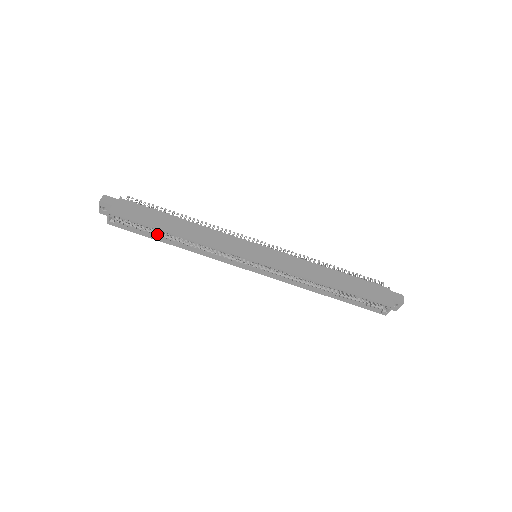
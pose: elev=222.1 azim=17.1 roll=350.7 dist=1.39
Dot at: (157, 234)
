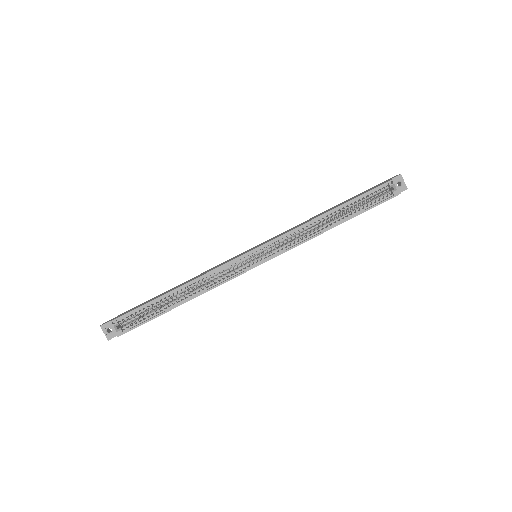
Dot at: (162, 307)
